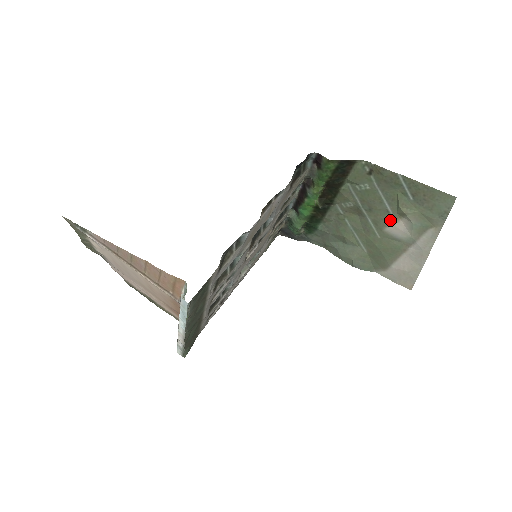
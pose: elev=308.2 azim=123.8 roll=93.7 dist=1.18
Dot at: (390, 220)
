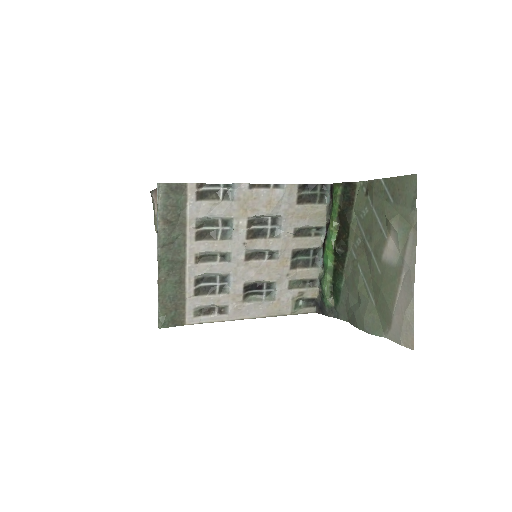
Dot at: (384, 242)
